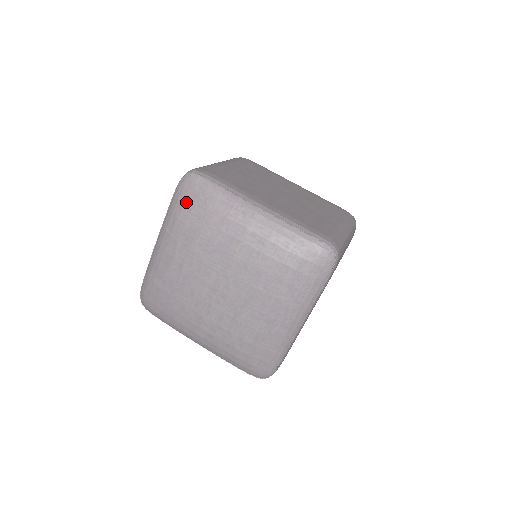
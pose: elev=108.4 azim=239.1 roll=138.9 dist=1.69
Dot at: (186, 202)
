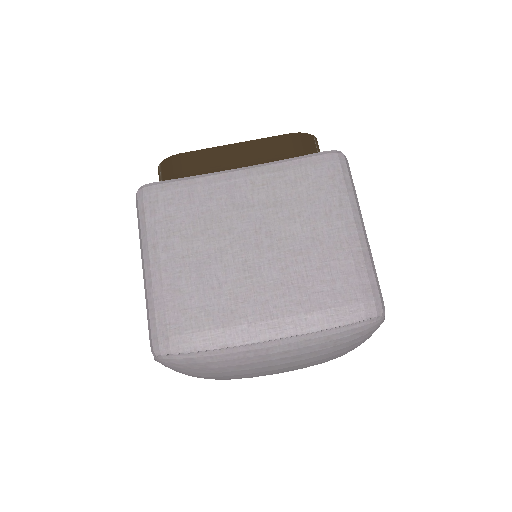
Dot at: (184, 371)
